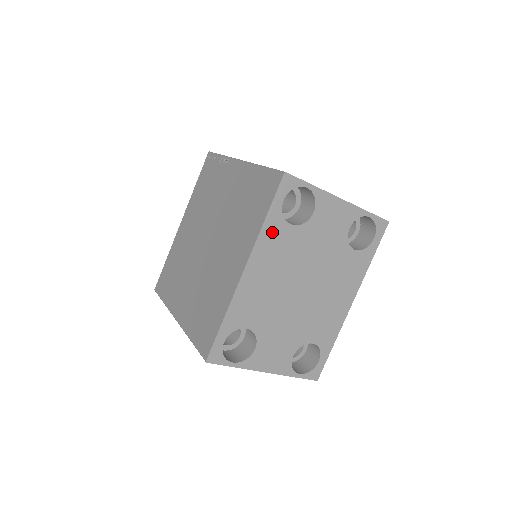
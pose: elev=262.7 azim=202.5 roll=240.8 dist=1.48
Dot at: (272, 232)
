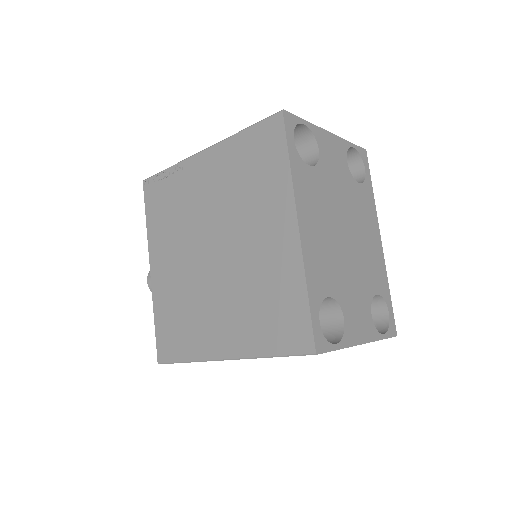
Dot at: (300, 177)
